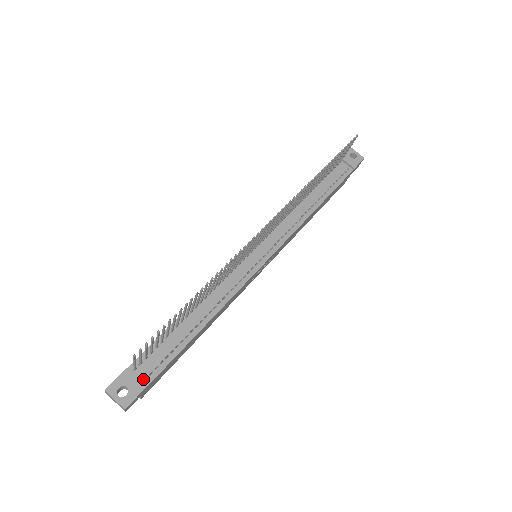
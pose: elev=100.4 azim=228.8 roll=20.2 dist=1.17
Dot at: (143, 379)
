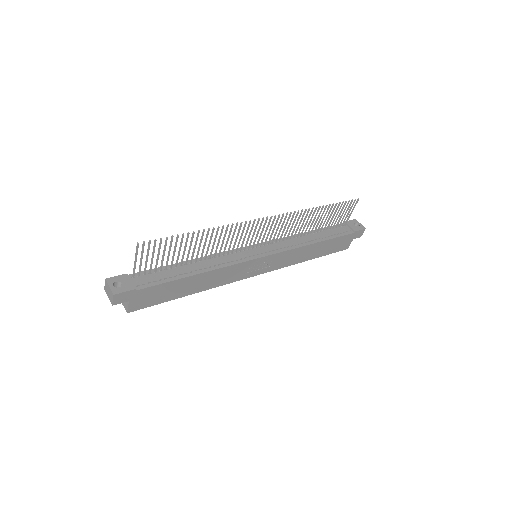
Dot at: (136, 285)
